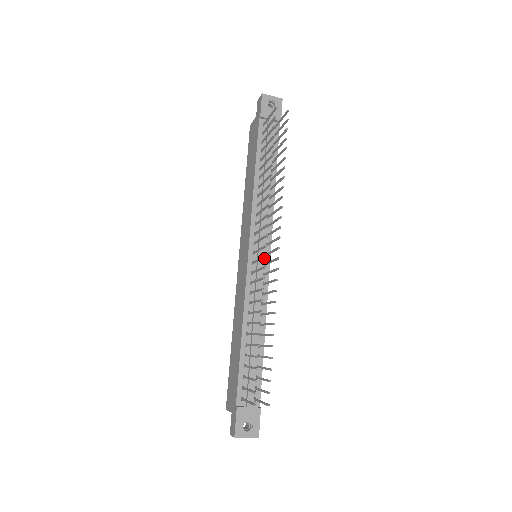
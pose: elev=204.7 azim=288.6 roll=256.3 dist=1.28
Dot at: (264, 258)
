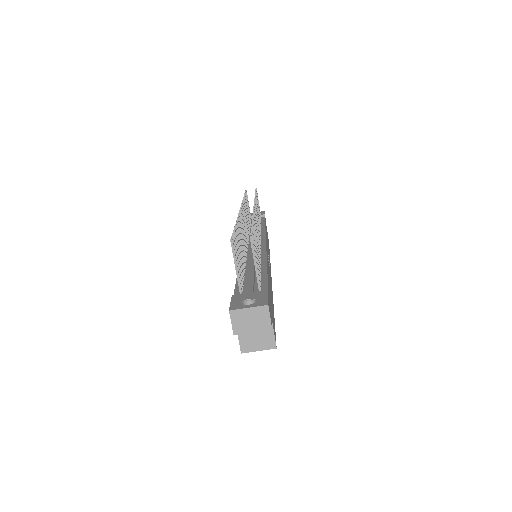
Dot at: occluded
